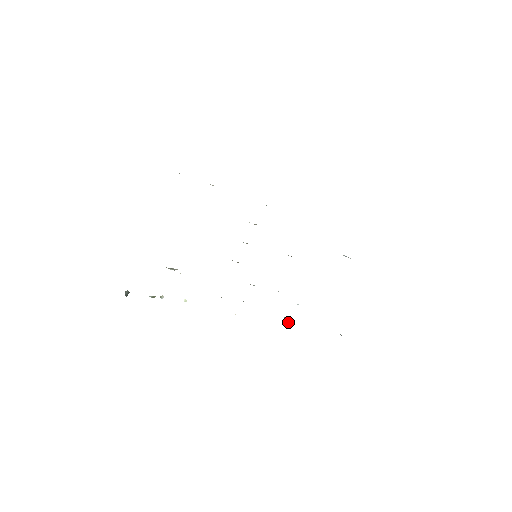
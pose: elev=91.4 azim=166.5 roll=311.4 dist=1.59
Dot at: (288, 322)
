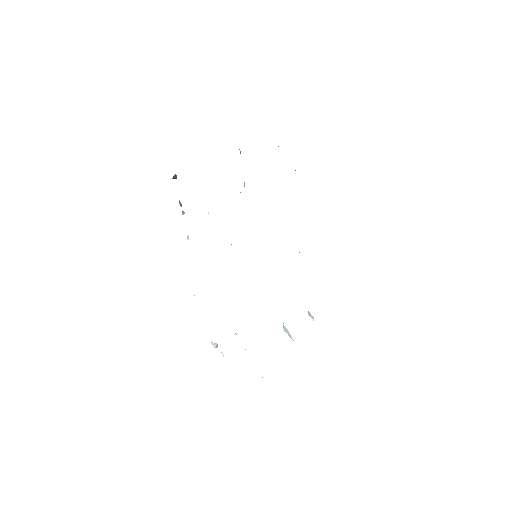
Dot at: (216, 345)
